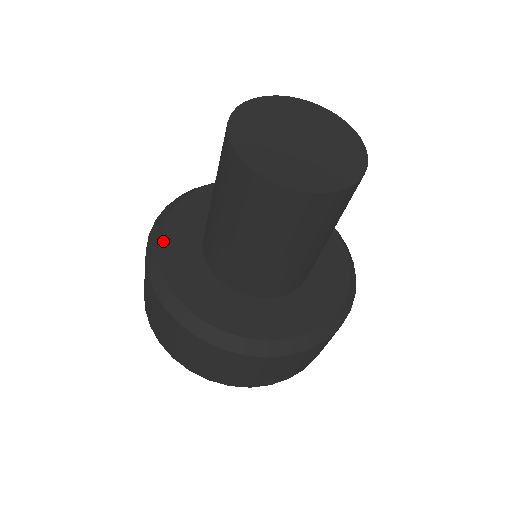
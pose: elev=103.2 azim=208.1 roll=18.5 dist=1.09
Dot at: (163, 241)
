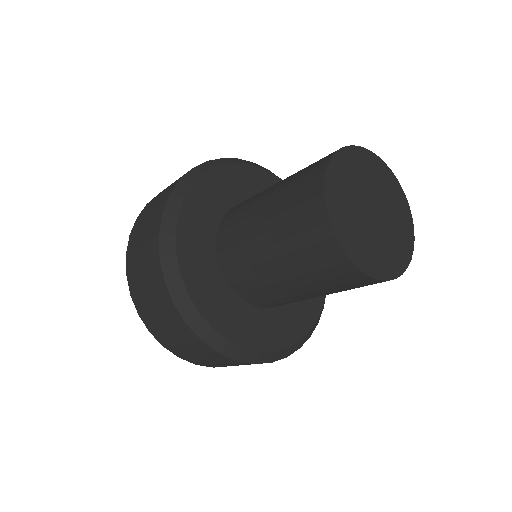
Dot at: (224, 169)
